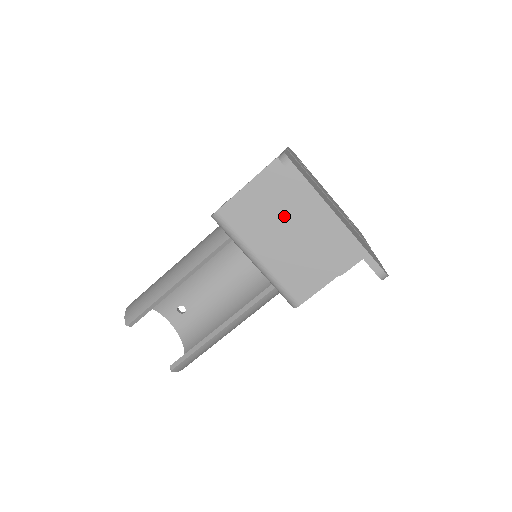
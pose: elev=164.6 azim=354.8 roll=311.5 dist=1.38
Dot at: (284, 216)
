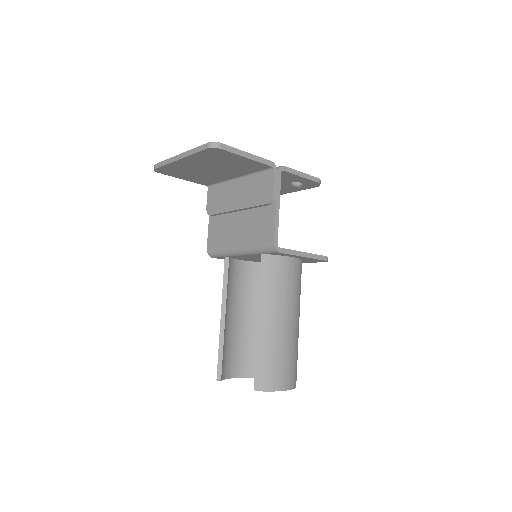
Dot at: (227, 209)
